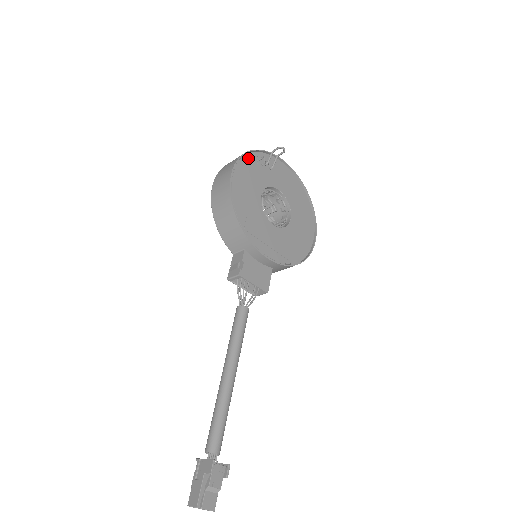
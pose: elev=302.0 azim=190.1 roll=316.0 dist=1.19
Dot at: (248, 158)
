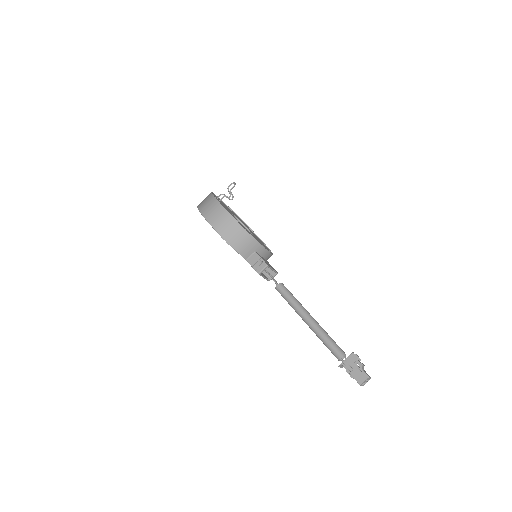
Dot at: occluded
